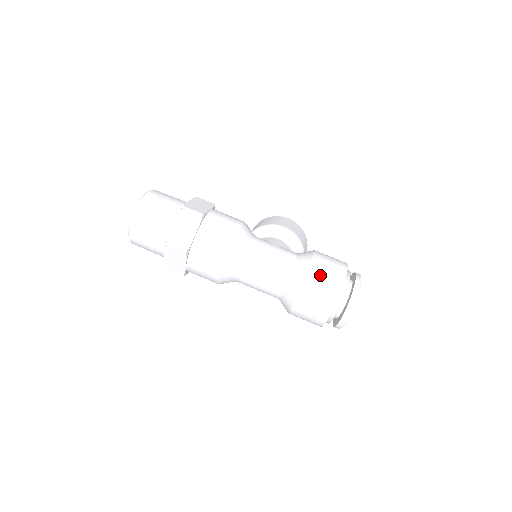
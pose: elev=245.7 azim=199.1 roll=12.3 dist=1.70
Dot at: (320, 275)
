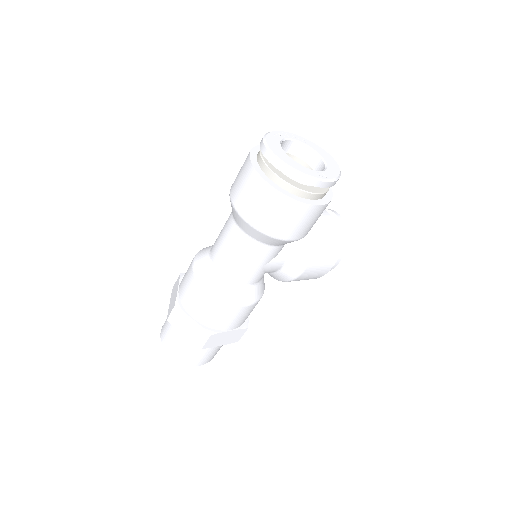
Dot at: (237, 175)
